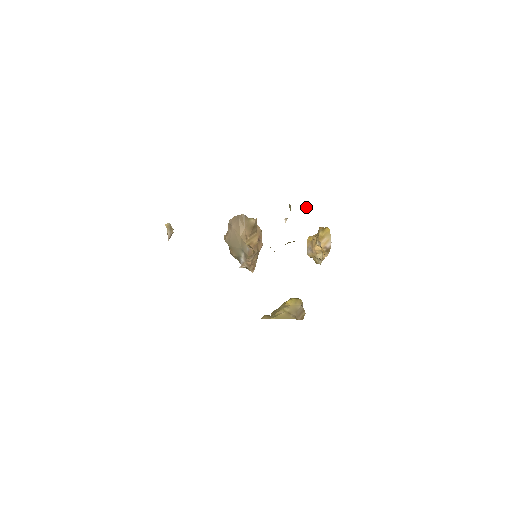
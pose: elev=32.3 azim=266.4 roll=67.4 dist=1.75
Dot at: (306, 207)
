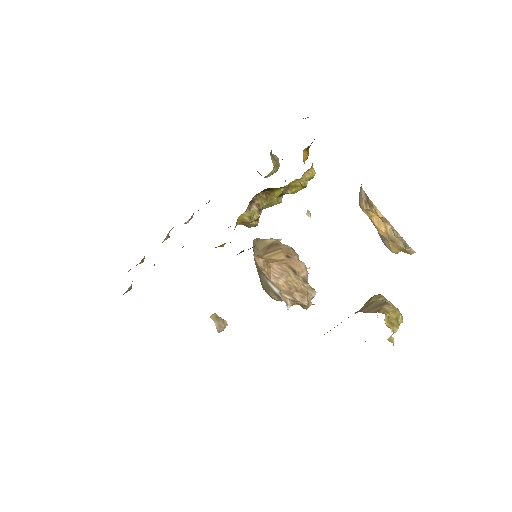
Dot at: (274, 158)
